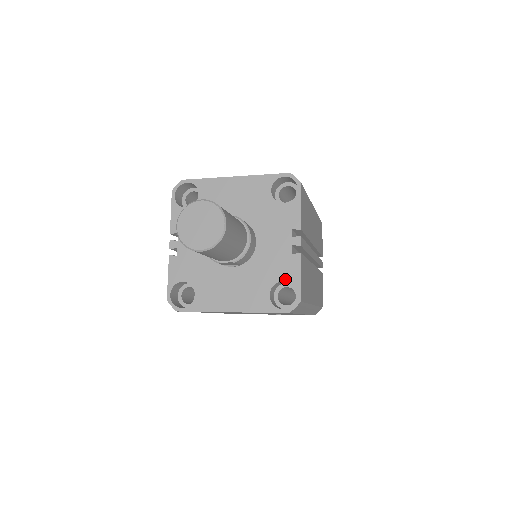
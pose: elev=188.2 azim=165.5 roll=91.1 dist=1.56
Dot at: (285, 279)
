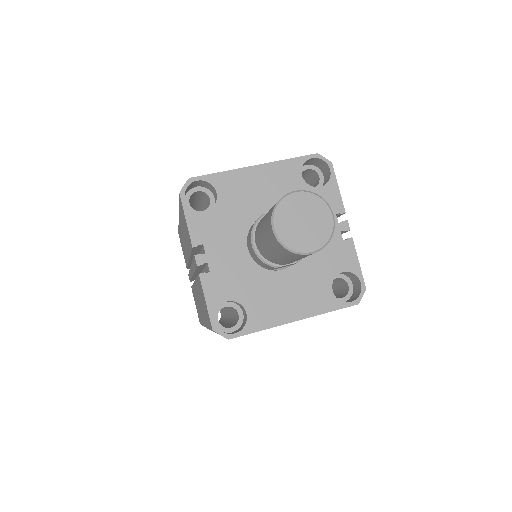
Dot at: (344, 269)
